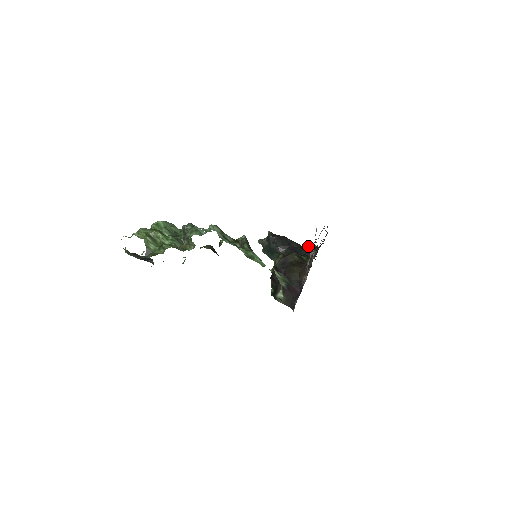
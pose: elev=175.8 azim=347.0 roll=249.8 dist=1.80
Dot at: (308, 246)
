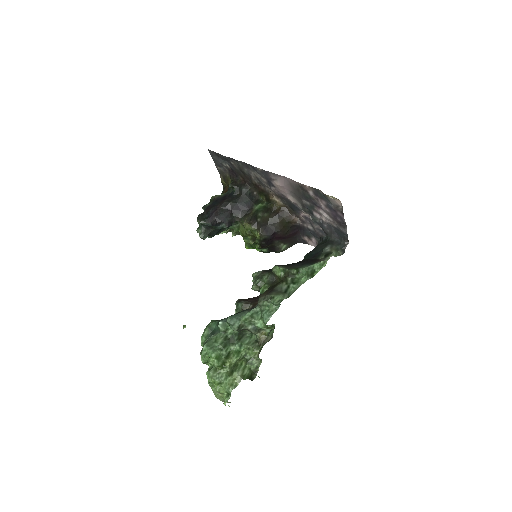
Dot at: (235, 190)
